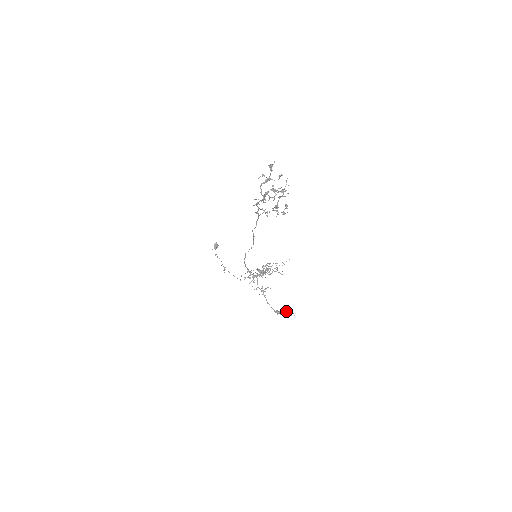
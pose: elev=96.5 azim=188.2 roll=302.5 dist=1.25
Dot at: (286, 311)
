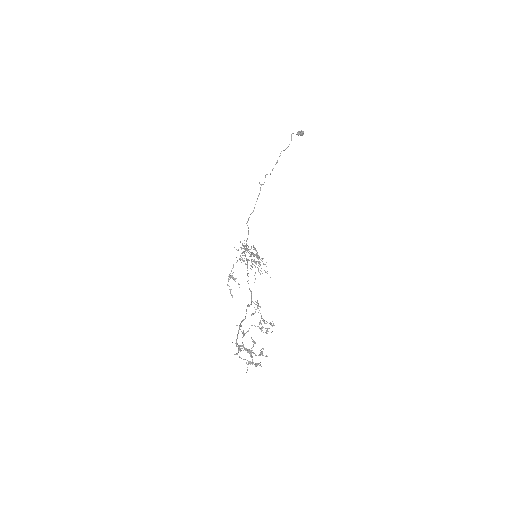
Dot at: occluded
